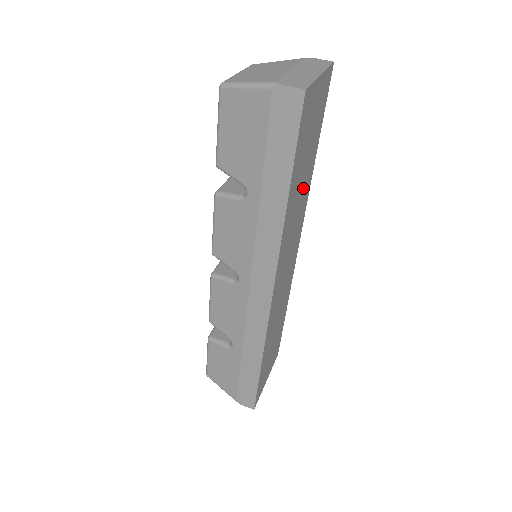
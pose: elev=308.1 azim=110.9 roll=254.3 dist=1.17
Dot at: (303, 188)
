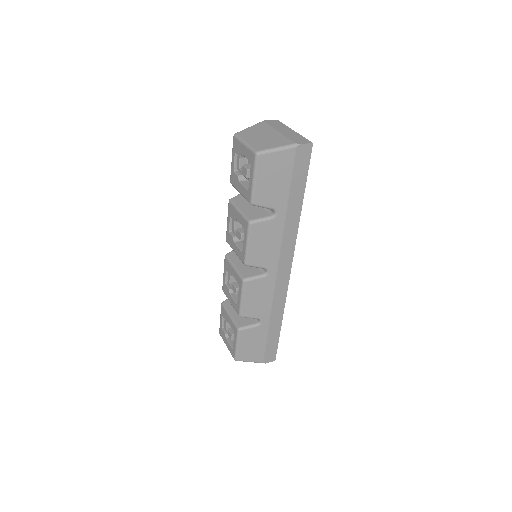
Dot at: occluded
